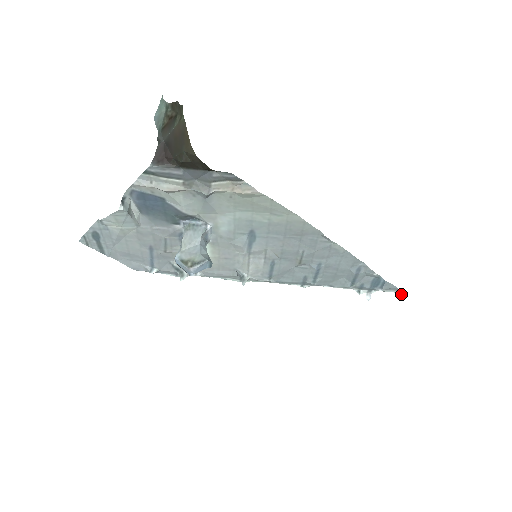
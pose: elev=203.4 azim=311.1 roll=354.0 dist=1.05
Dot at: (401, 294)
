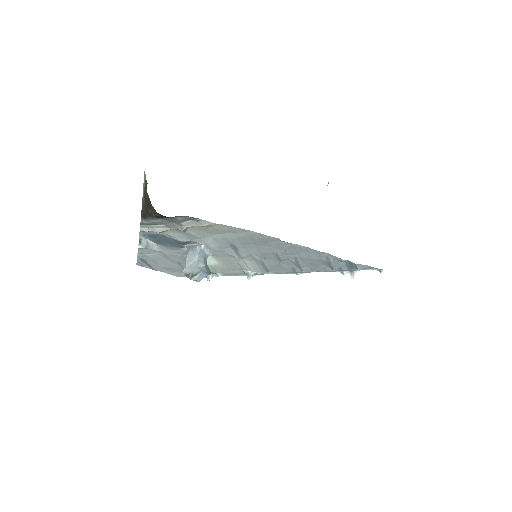
Dot at: (380, 271)
